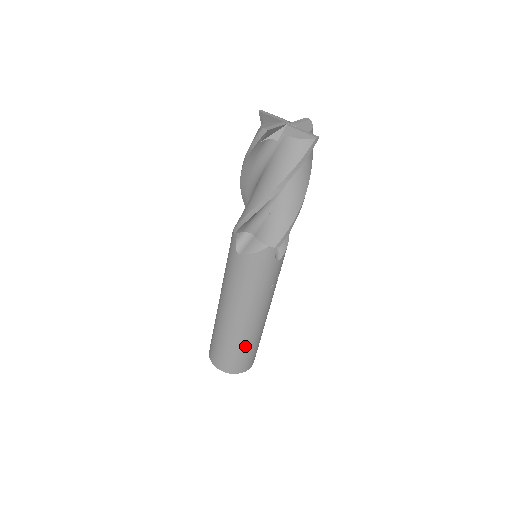
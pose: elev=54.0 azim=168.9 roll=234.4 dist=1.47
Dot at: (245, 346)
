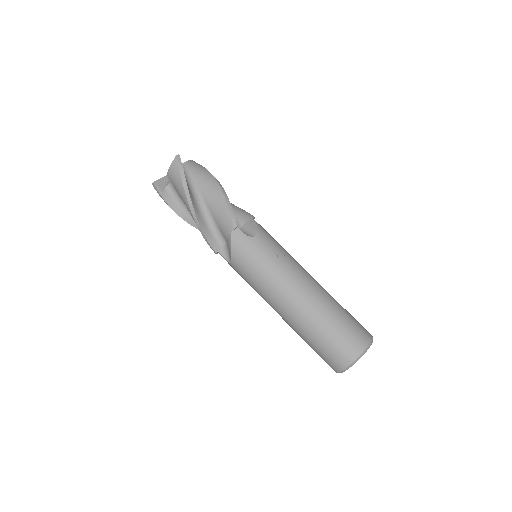
Dot at: (325, 323)
